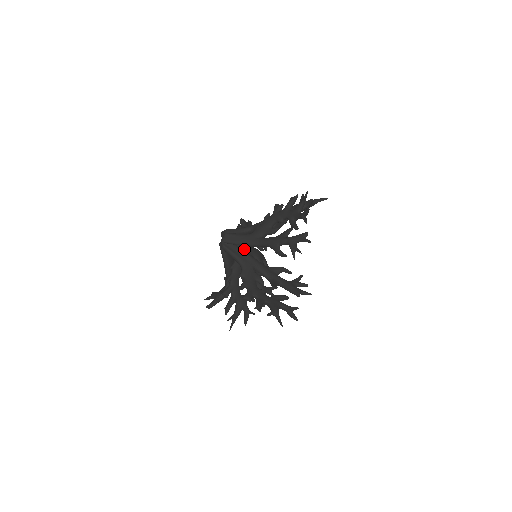
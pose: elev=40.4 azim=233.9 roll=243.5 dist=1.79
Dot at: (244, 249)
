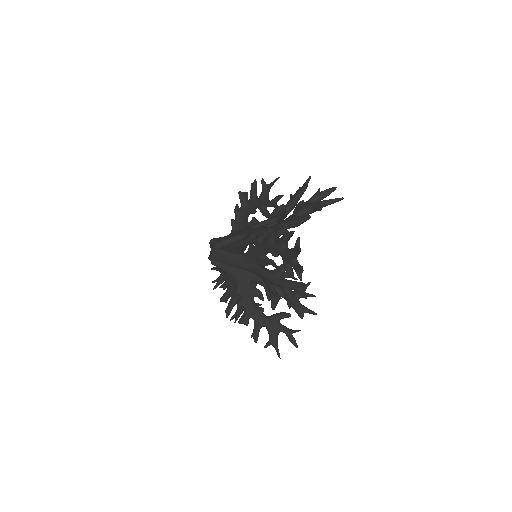
Dot at: occluded
